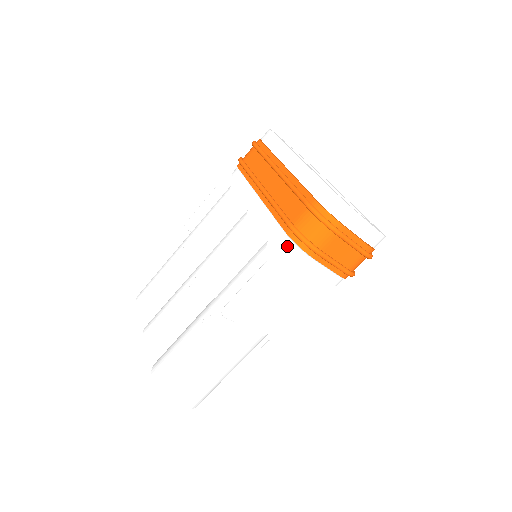
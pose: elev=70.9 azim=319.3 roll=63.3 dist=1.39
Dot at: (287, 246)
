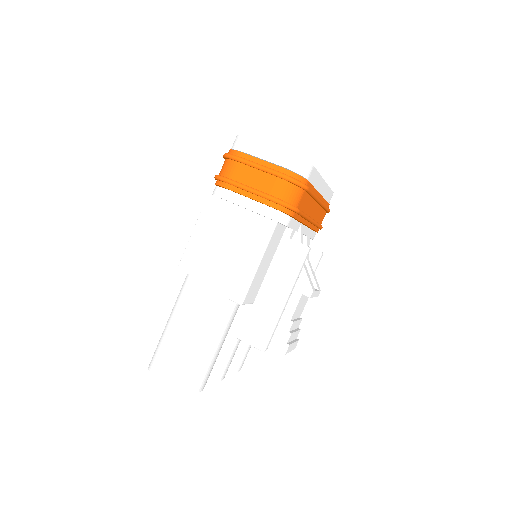
Dot at: (213, 192)
